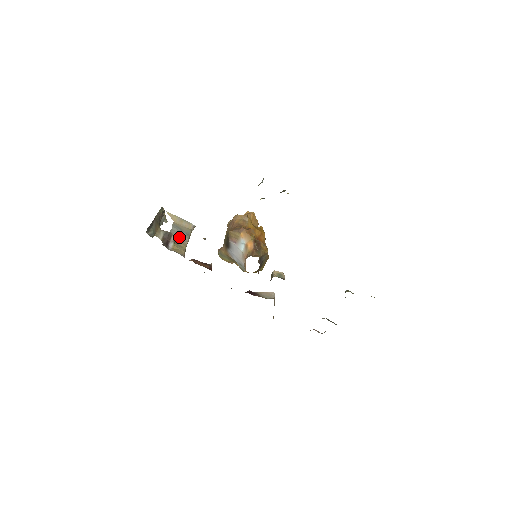
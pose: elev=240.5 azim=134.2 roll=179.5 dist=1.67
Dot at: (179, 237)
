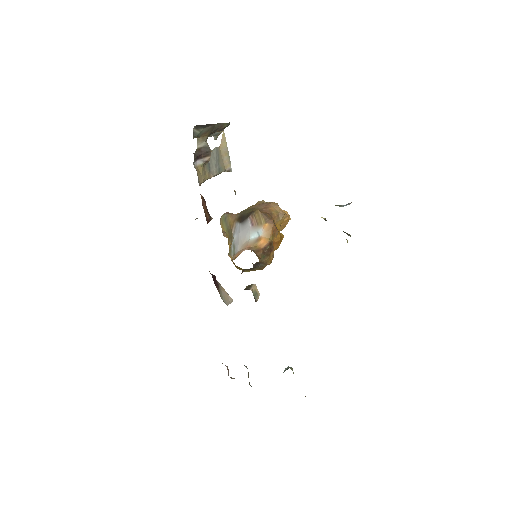
Dot at: (211, 164)
